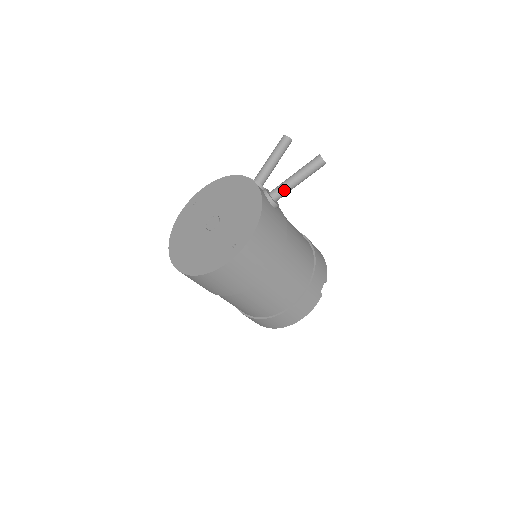
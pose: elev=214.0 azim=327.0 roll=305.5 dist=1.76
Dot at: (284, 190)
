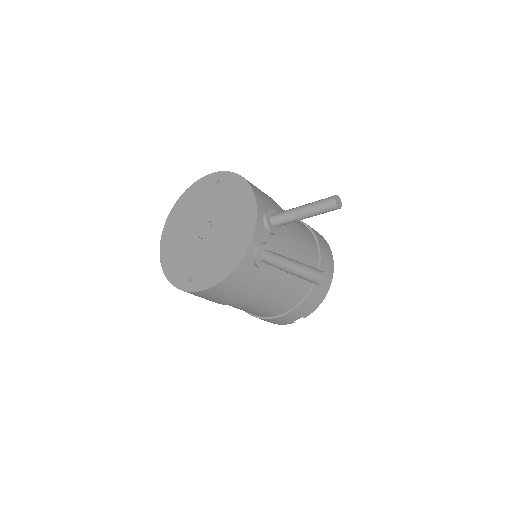
Dot at: (273, 265)
